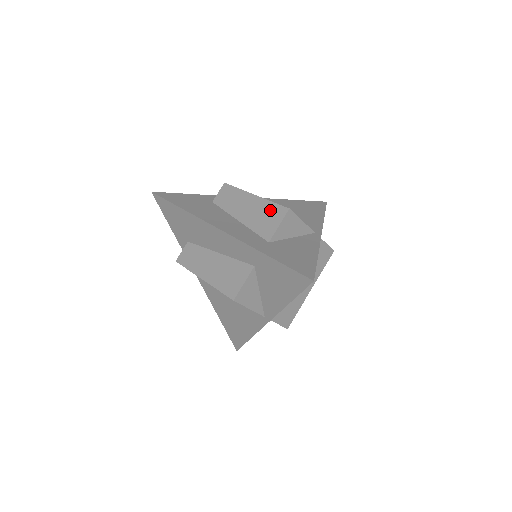
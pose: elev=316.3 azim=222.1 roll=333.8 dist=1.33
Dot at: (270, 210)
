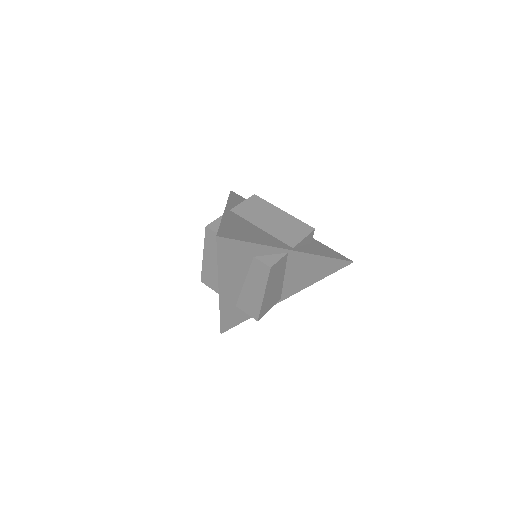
Dot at: (255, 308)
